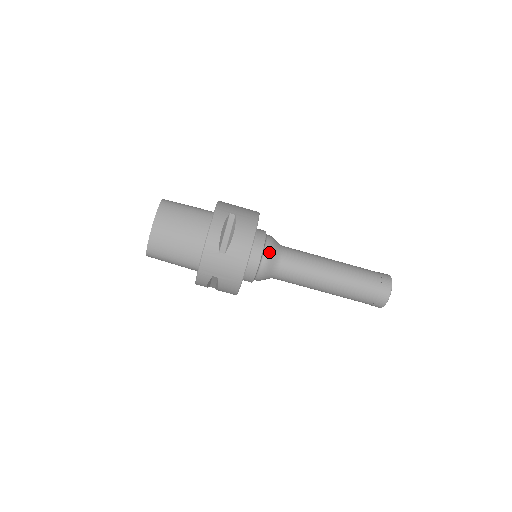
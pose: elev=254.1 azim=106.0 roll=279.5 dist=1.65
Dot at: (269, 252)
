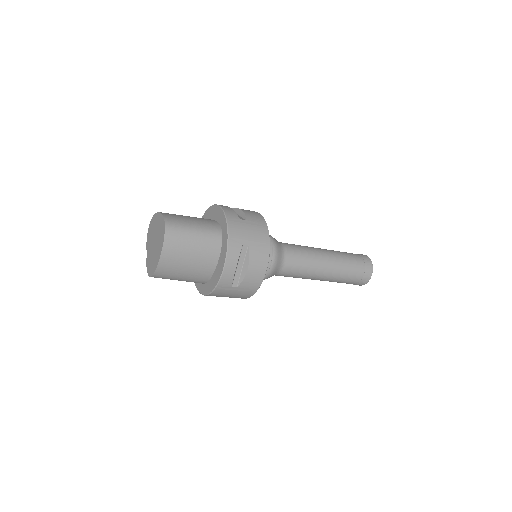
Dot at: (274, 266)
